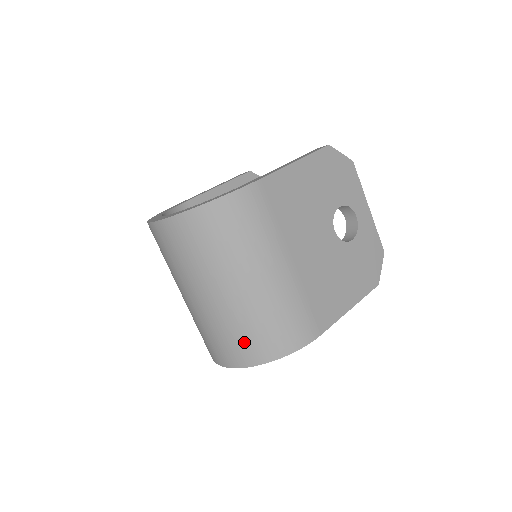
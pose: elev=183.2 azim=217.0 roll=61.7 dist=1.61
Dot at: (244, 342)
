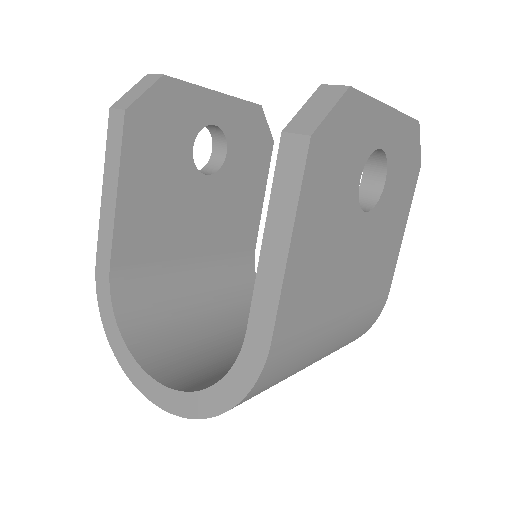
Dot at: occluded
